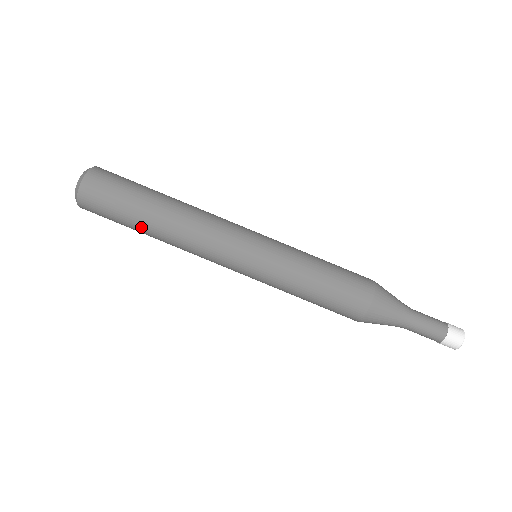
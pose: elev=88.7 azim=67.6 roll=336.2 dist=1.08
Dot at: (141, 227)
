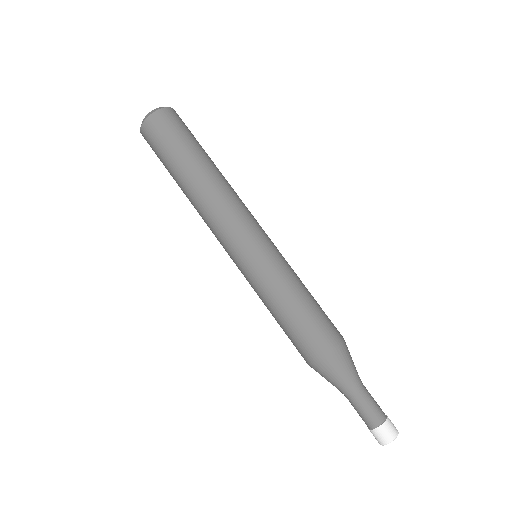
Dot at: (178, 175)
